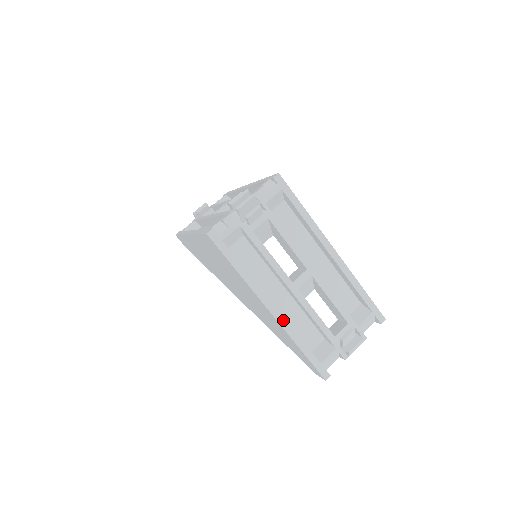
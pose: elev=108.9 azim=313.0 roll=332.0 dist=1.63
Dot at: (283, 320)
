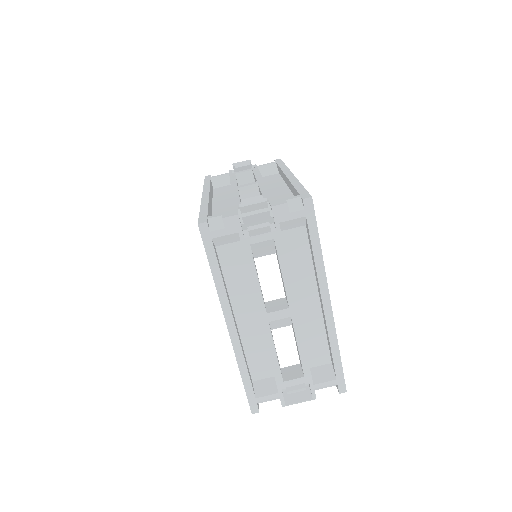
Dot at: (237, 343)
